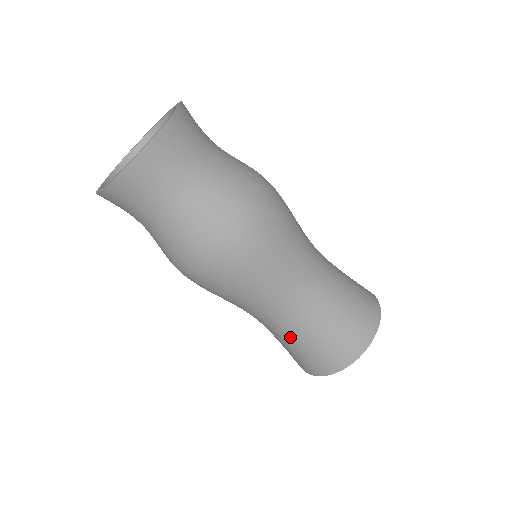
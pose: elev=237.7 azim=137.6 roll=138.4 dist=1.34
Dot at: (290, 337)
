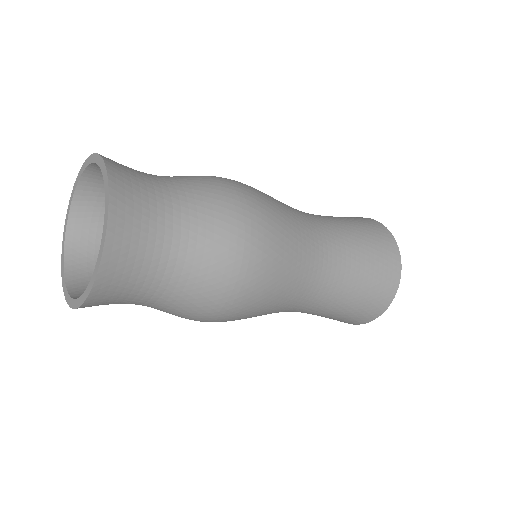
Dot at: occluded
